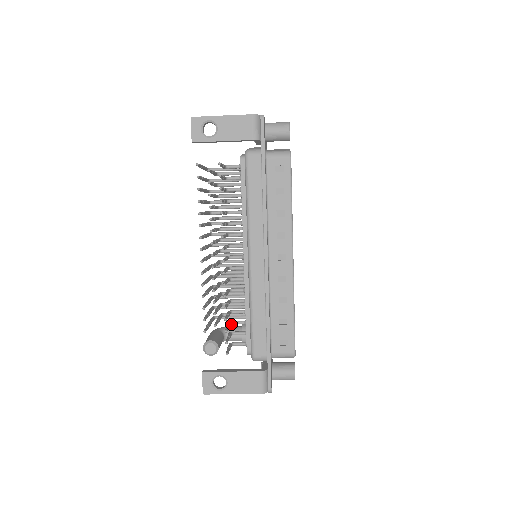
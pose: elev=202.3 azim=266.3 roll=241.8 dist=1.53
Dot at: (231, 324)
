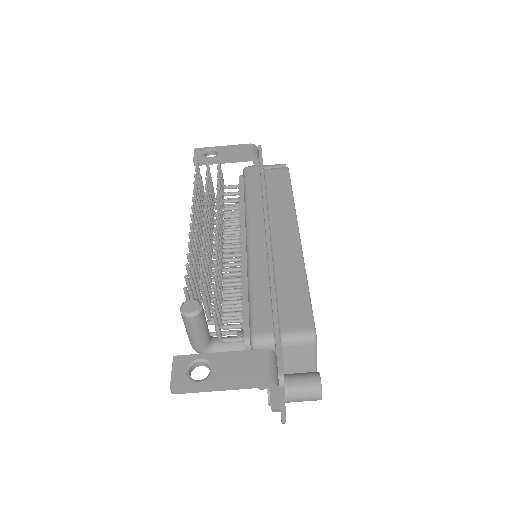
Dot at: (222, 314)
